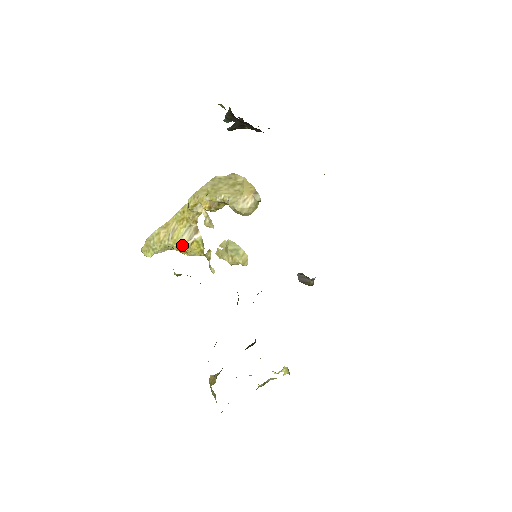
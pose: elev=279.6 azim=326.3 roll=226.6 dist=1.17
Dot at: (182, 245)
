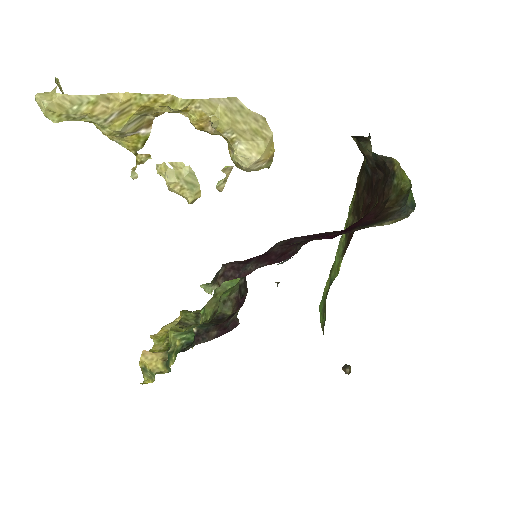
Dot at: (119, 134)
